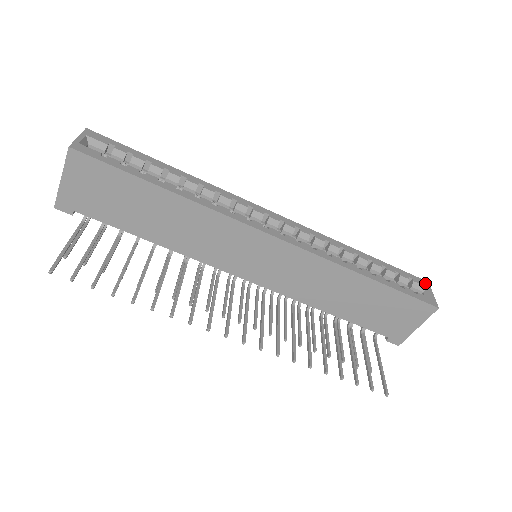
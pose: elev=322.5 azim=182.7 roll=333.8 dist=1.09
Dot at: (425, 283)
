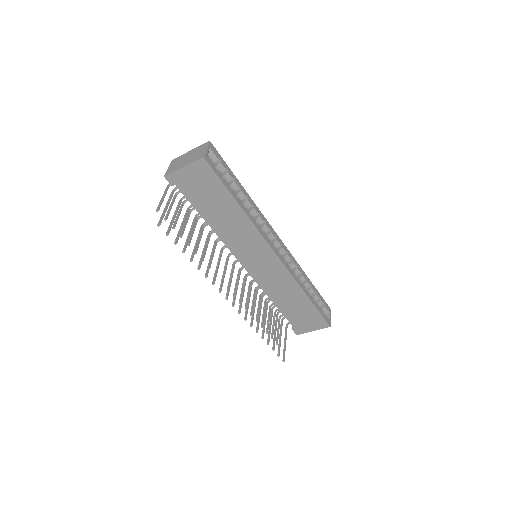
Dot at: (329, 309)
